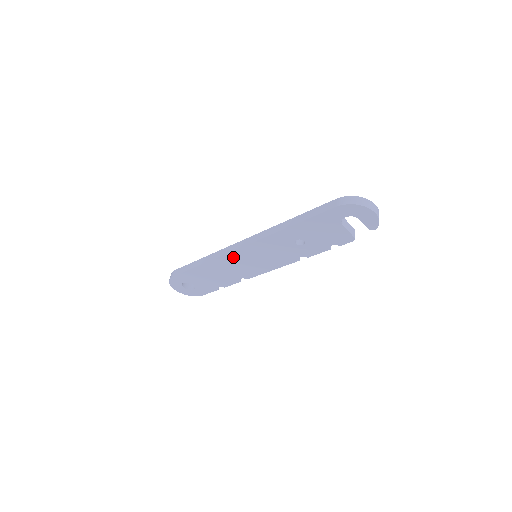
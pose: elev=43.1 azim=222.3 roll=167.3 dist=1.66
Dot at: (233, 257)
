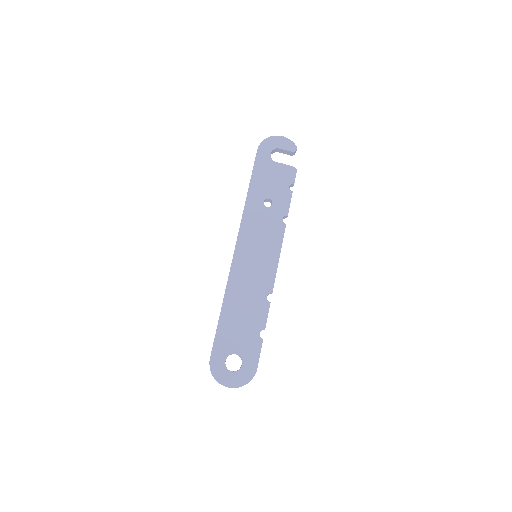
Dot at: (238, 269)
